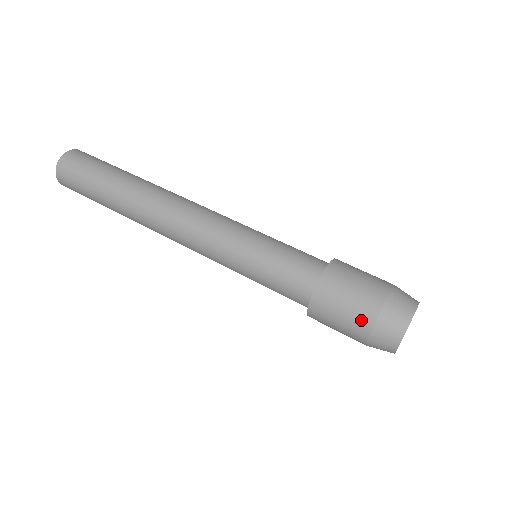
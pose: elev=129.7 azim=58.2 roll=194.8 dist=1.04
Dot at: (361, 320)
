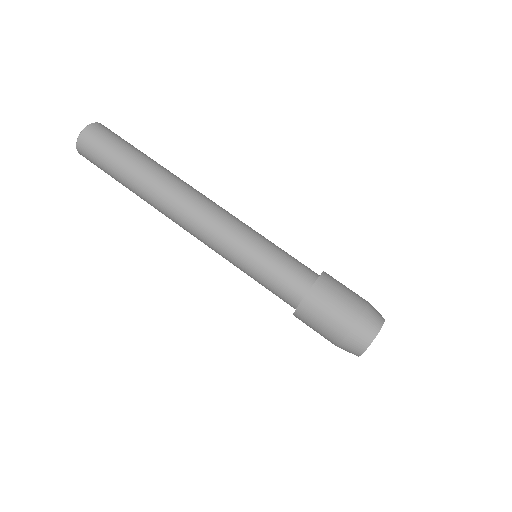
Dot at: (335, 332)
